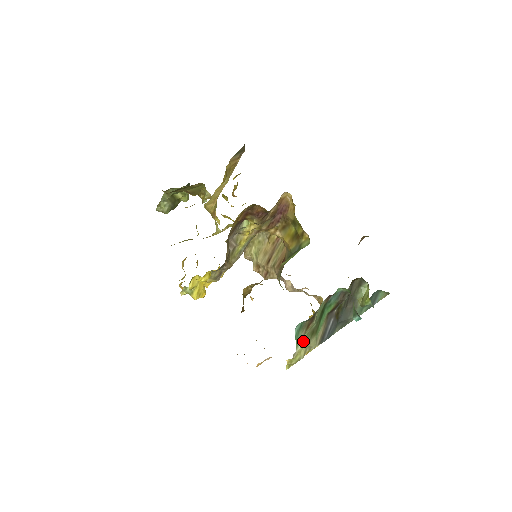
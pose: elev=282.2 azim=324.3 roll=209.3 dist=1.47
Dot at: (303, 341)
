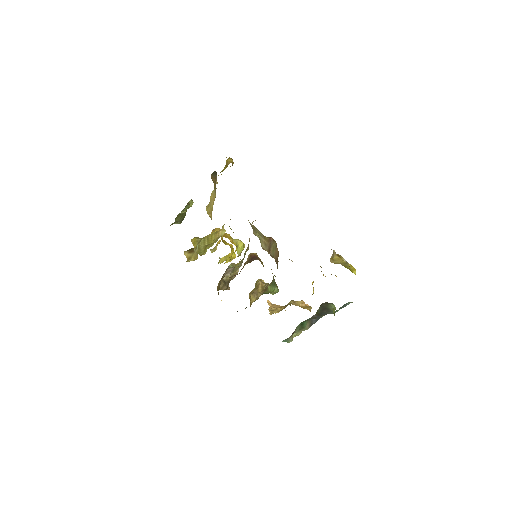
Dot at: (295, 333)
